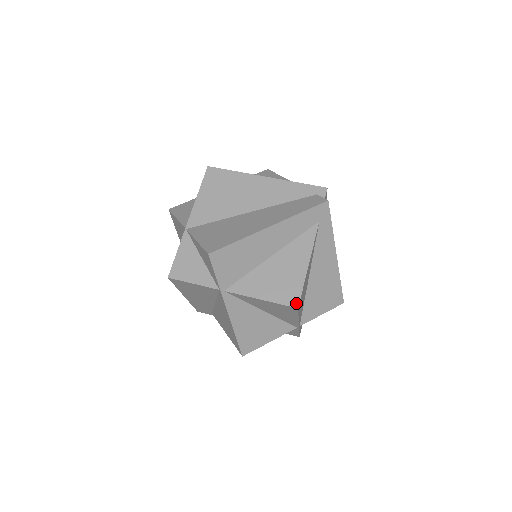
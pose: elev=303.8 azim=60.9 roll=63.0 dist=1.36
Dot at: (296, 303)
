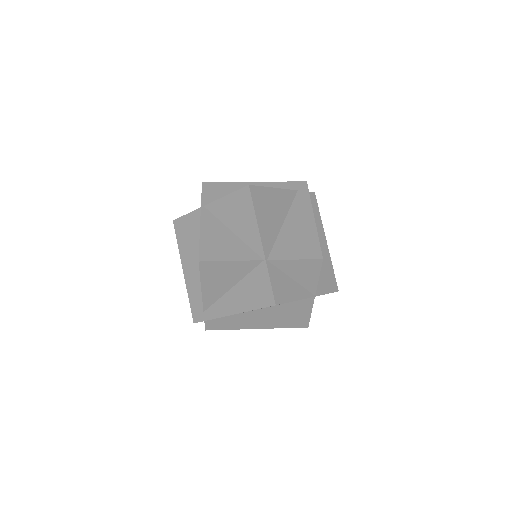
Dot at: (249, 186)
